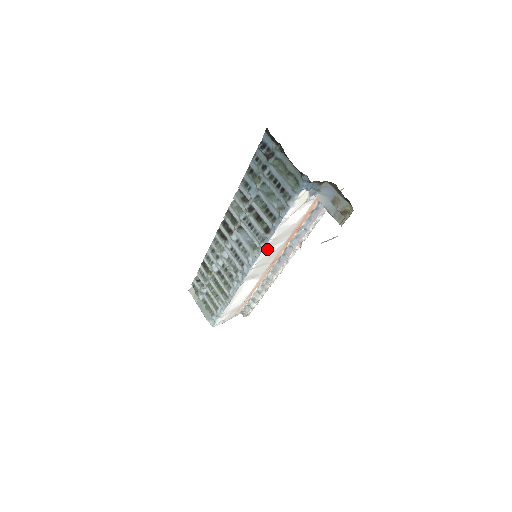
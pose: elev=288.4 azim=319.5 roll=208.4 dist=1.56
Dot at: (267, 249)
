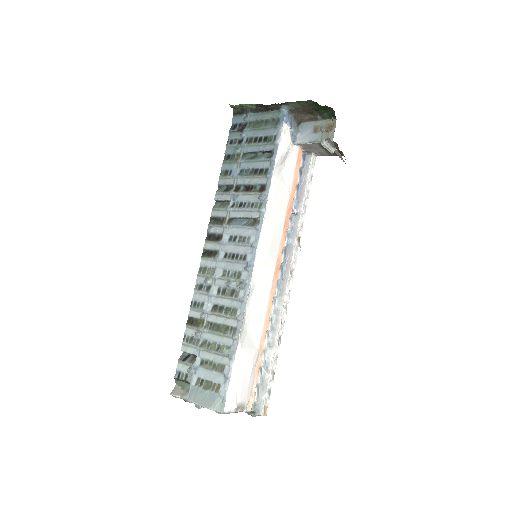
Dot at: (268, 219)
